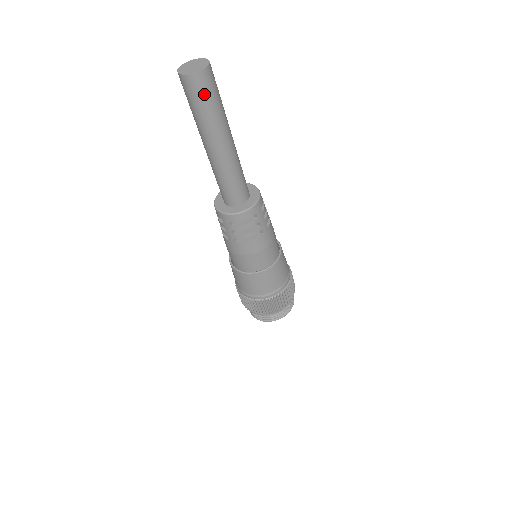
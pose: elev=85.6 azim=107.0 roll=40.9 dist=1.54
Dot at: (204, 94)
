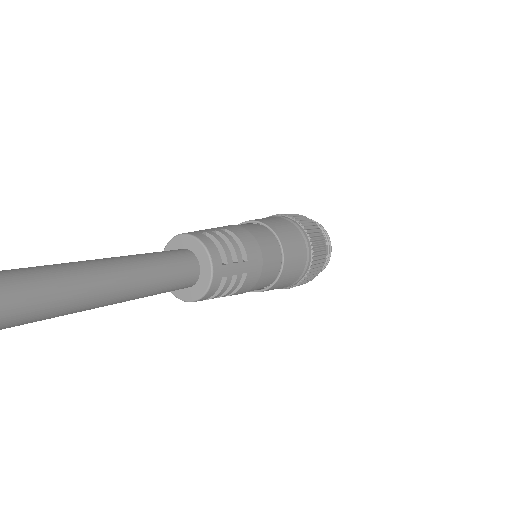
Dot at: (26, 318)
